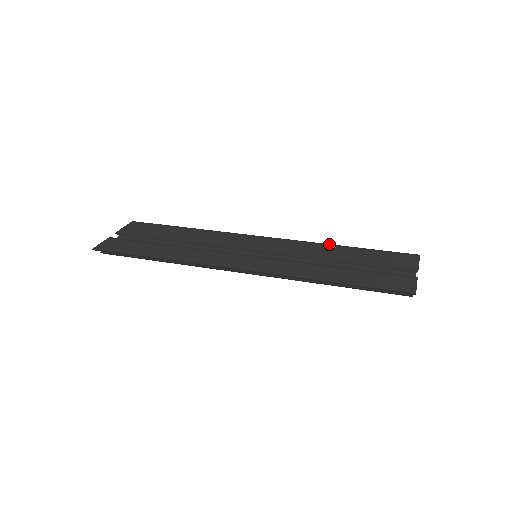
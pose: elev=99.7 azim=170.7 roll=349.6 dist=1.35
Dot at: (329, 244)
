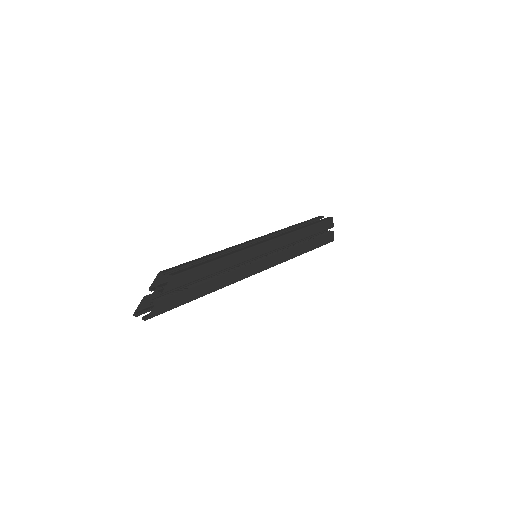
Dot at: (298, 230)
